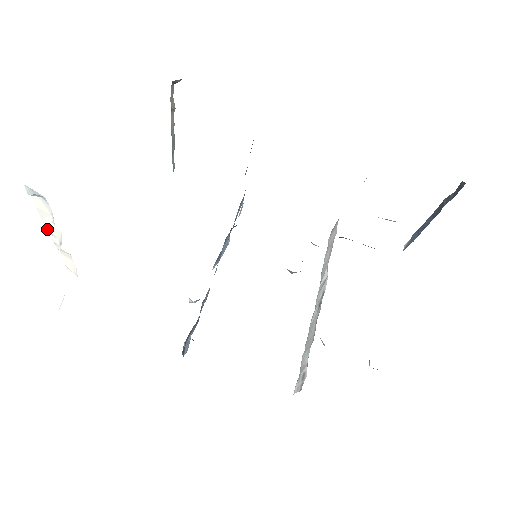
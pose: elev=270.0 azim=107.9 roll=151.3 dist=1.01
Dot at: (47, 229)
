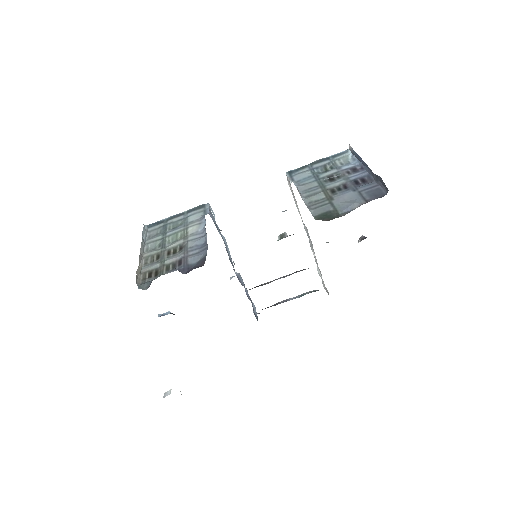
Dot at: occluded
